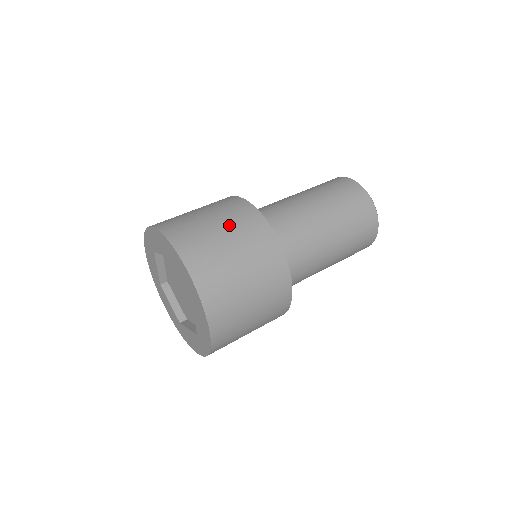
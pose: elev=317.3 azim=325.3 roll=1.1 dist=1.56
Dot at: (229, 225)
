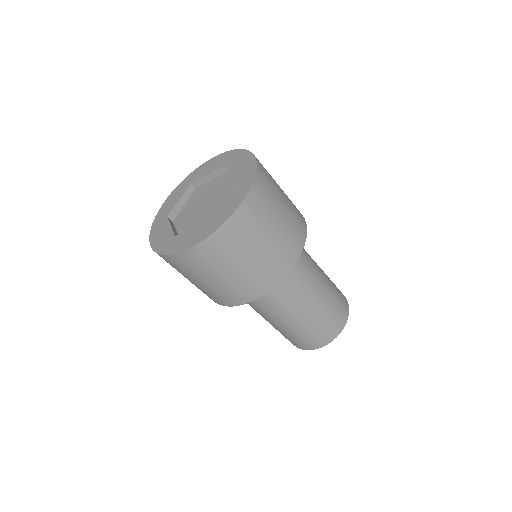
Dot at: occluded
